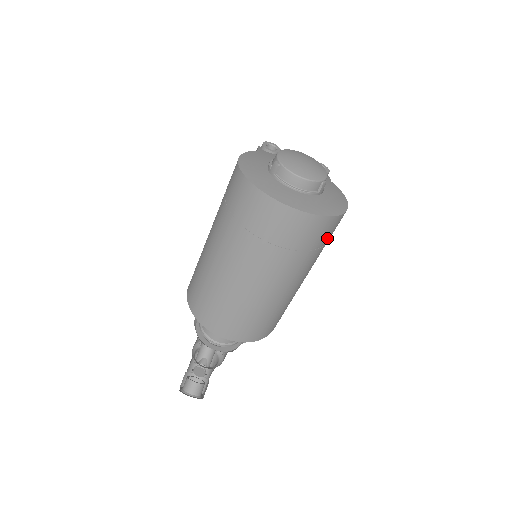
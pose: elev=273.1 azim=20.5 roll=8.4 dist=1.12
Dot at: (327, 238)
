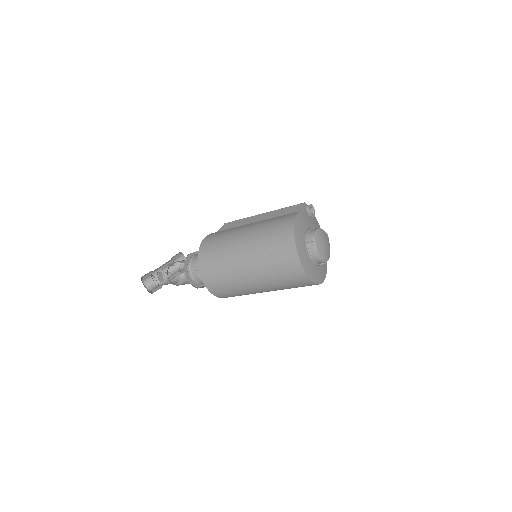
Dot at: occluded
